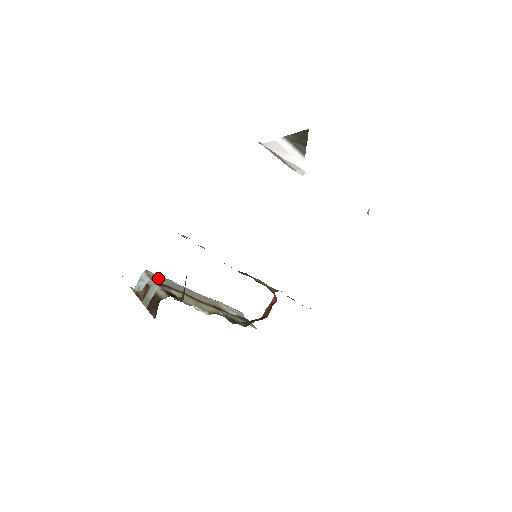
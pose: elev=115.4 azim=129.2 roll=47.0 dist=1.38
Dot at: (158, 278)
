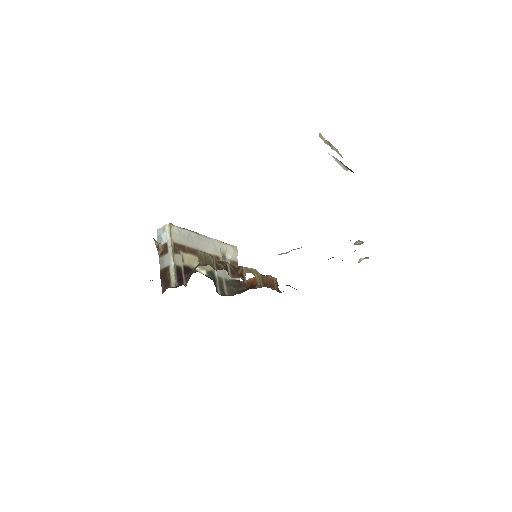
Dot at: (178, 235)
